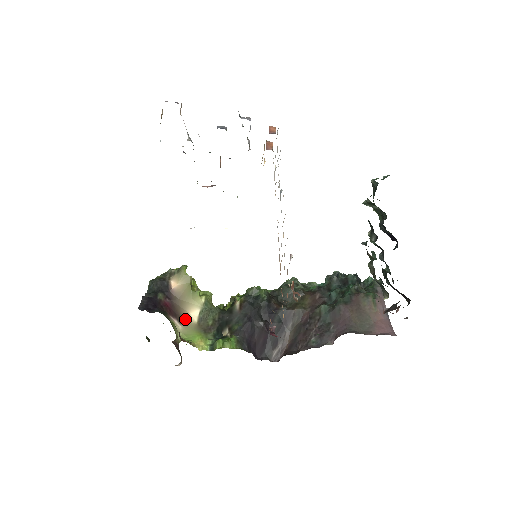
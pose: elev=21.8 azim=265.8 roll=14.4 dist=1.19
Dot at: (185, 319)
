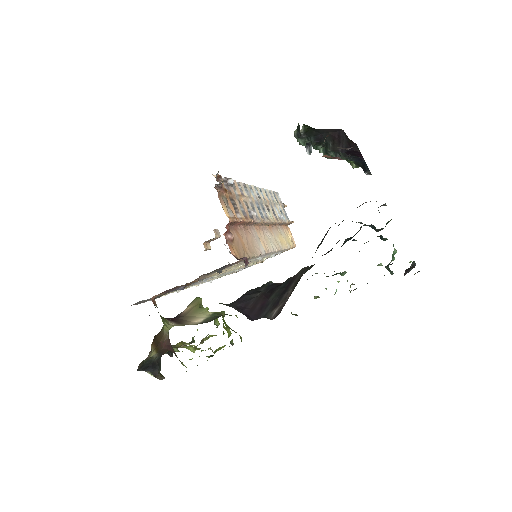
Dot at: (185, 324)
